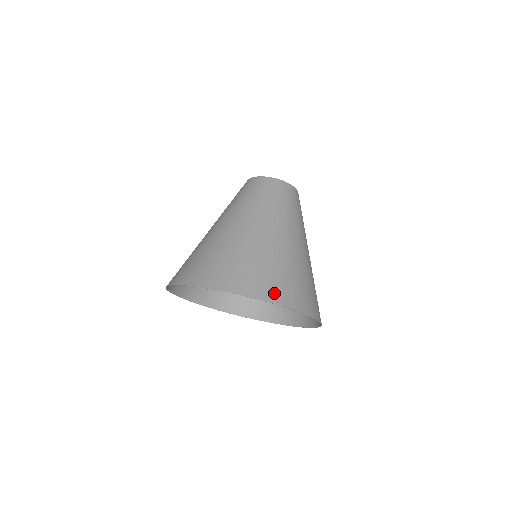
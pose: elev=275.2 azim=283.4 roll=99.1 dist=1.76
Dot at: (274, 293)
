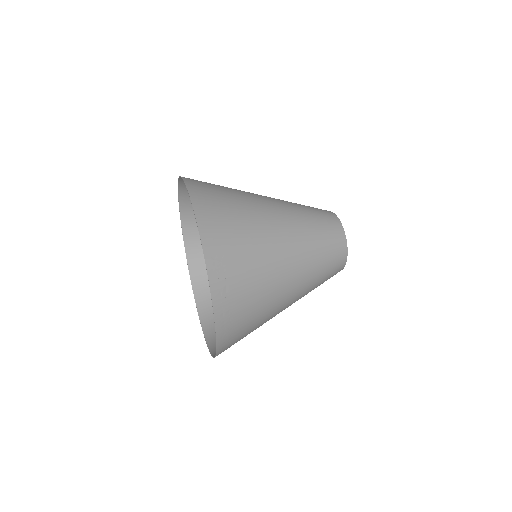
Dot at: (202, 197)
